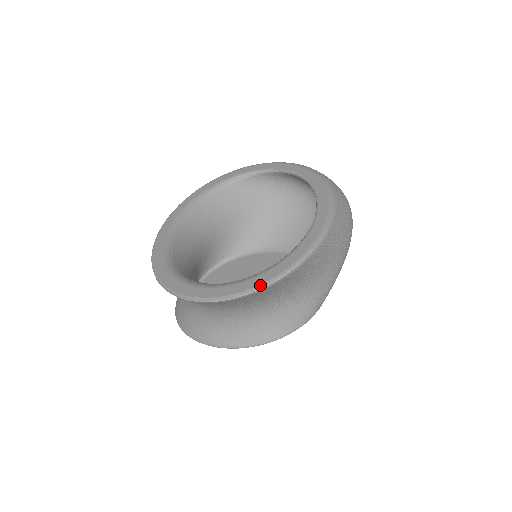
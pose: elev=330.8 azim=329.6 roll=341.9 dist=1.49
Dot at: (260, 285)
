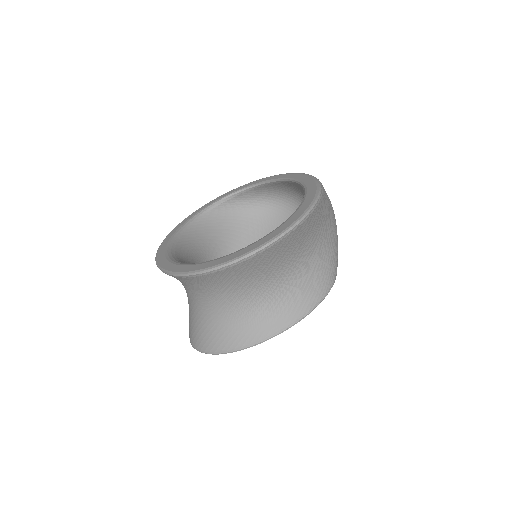
Dot at: (296, 220)
